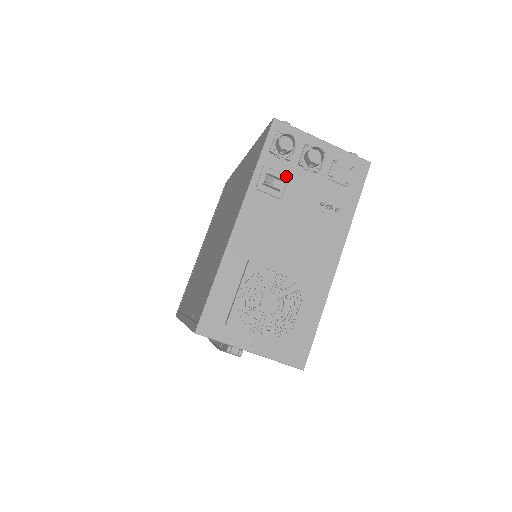
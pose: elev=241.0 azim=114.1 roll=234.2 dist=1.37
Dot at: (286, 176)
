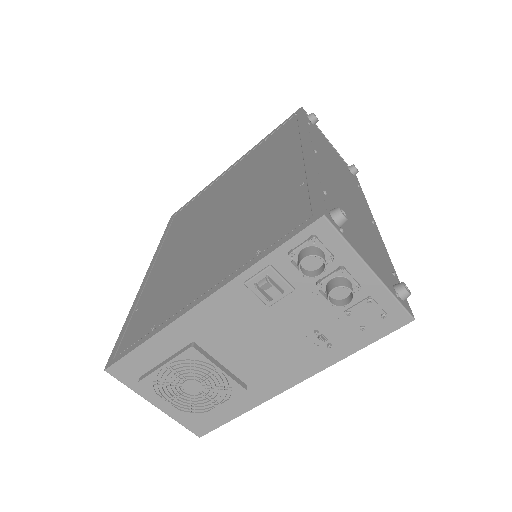
Dot at: (291, 288)
